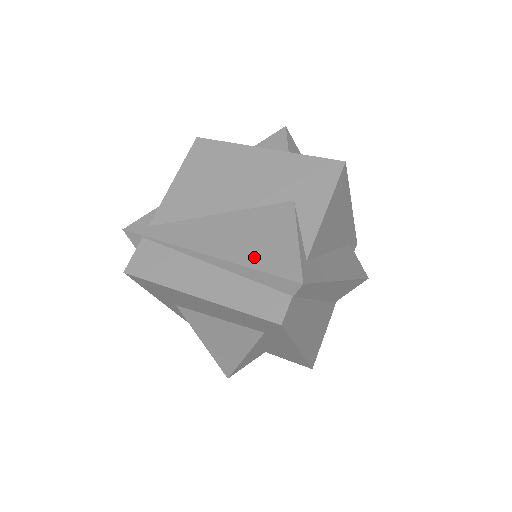
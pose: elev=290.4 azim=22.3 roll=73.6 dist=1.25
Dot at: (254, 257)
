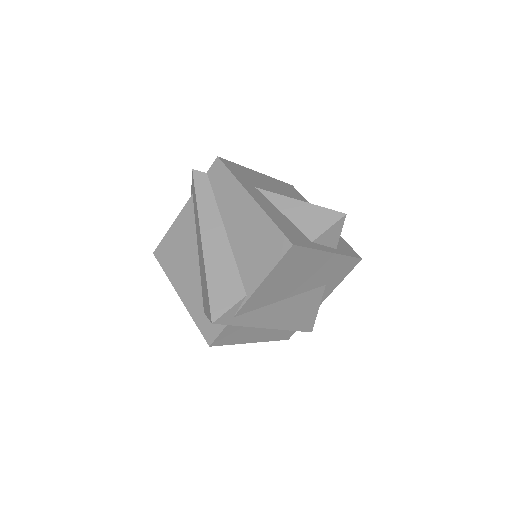
Dot at: (296, 325)
